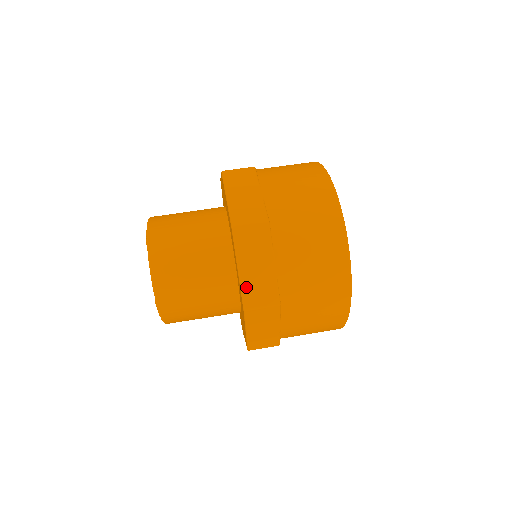
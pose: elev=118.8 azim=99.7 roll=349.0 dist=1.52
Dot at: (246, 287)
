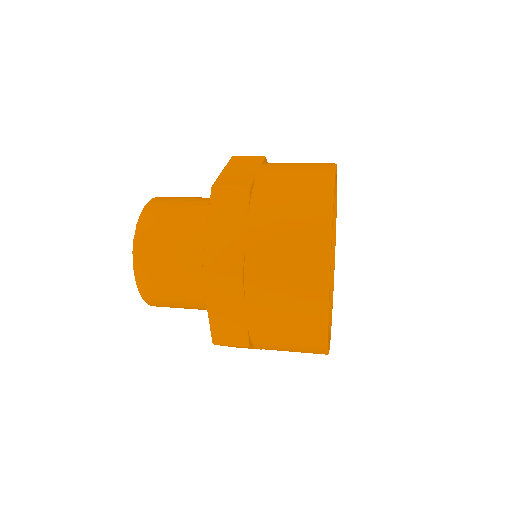
Dot at: (223, 177)
